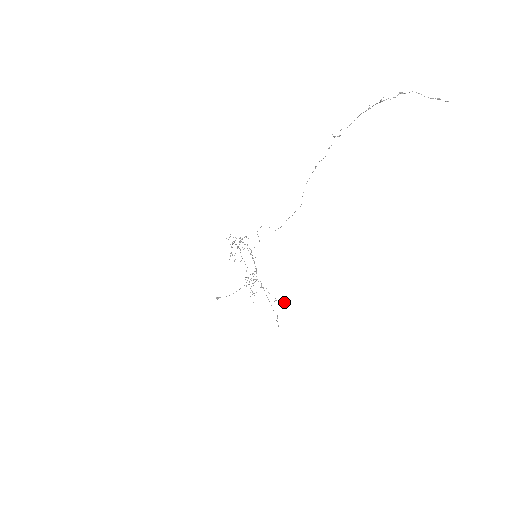
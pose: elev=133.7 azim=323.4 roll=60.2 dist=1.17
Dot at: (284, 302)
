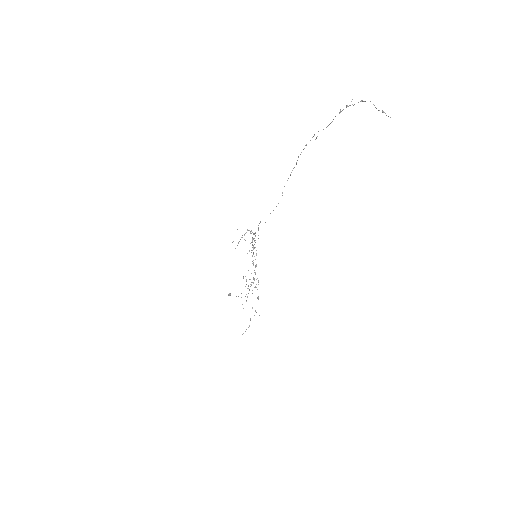
Dot at: occluded
